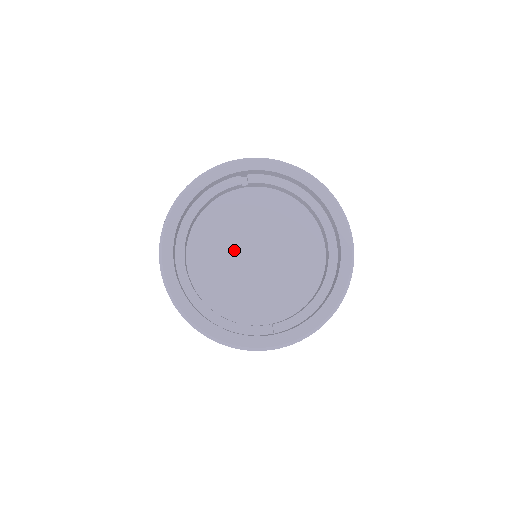
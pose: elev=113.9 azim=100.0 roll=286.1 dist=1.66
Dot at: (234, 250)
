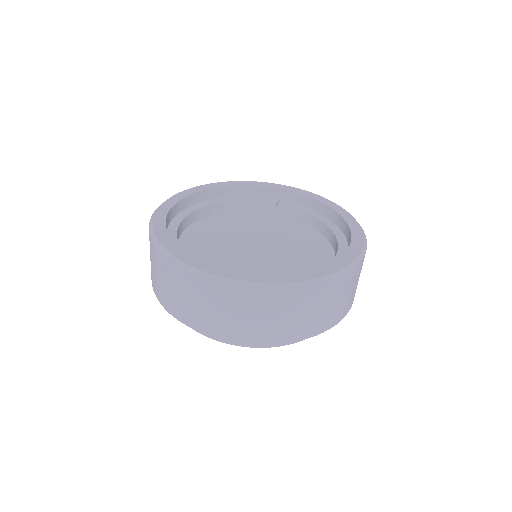
Dot at: (238, 237)
